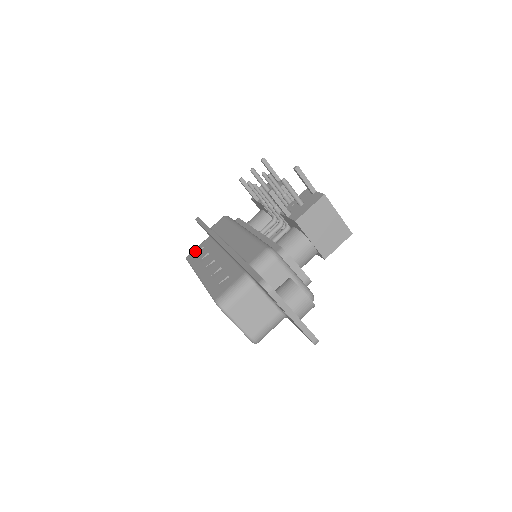
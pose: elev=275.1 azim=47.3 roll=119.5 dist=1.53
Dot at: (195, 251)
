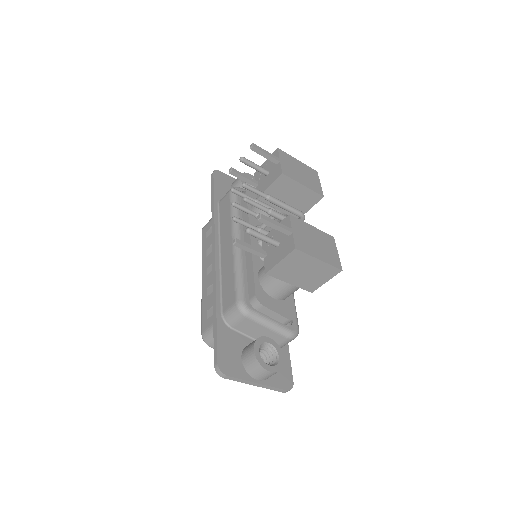
Dot at: (207, 228)
